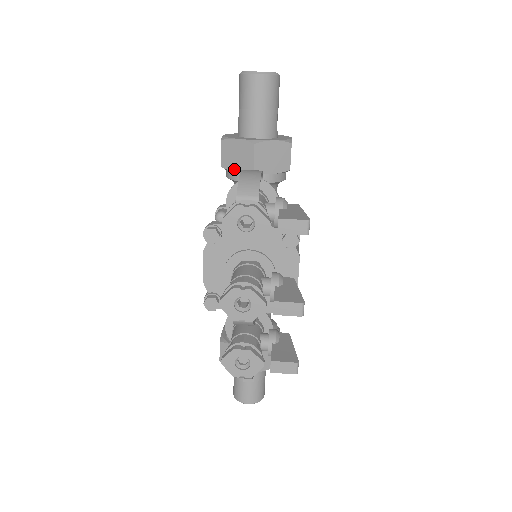
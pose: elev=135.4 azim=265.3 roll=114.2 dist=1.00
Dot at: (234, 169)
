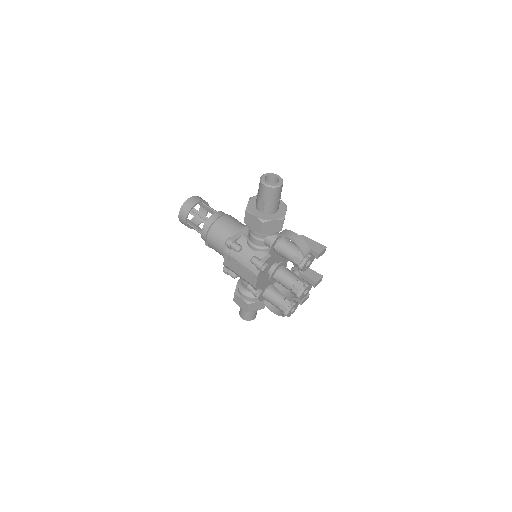
Dot at: (270, 233)
